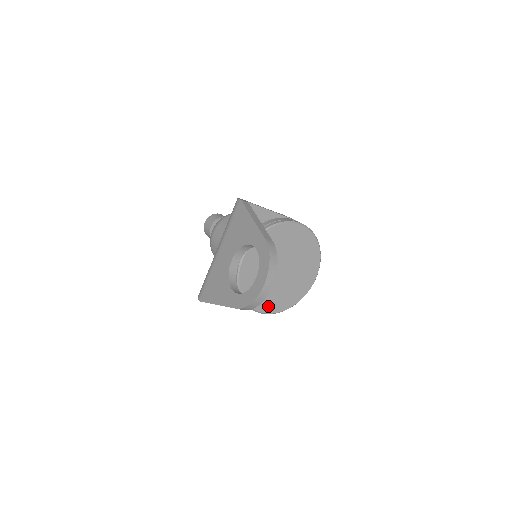
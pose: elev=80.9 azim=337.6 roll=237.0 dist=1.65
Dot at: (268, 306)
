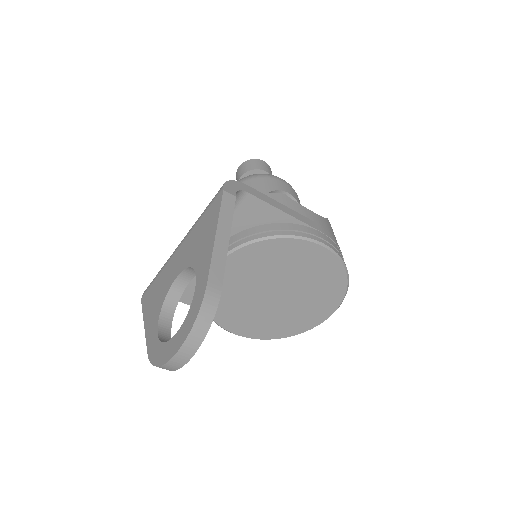
Dot at: (245, 329)
